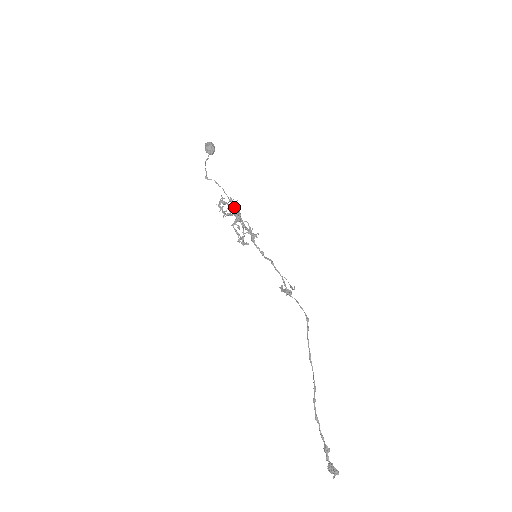
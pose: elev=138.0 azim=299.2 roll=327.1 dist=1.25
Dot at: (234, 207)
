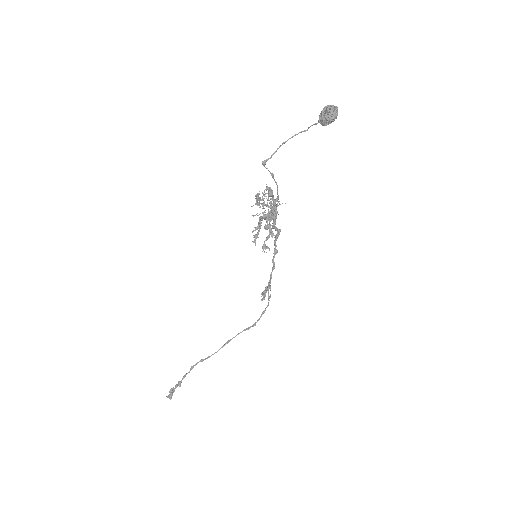
Dot at: occluded
